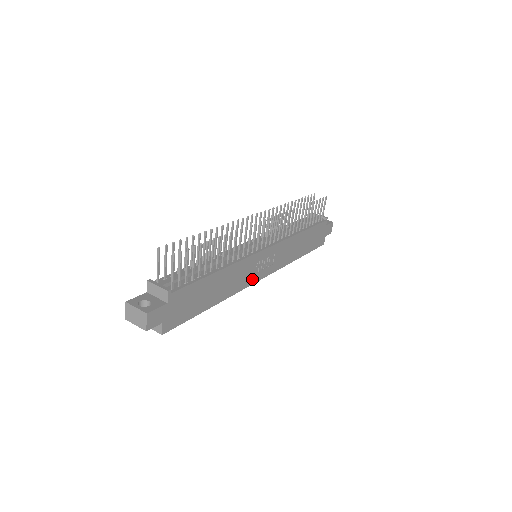
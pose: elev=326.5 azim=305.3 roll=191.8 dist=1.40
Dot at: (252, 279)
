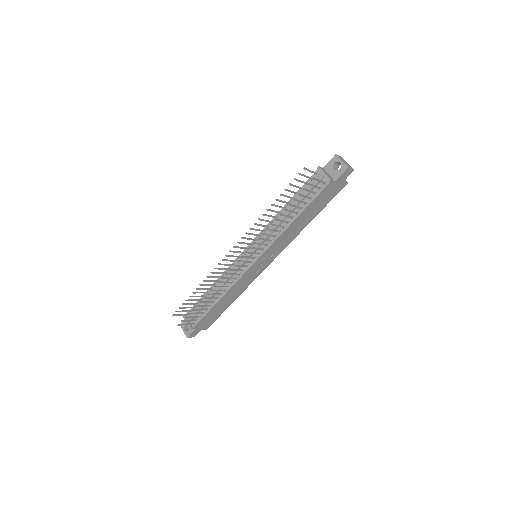
Dot at: (258, 273)
